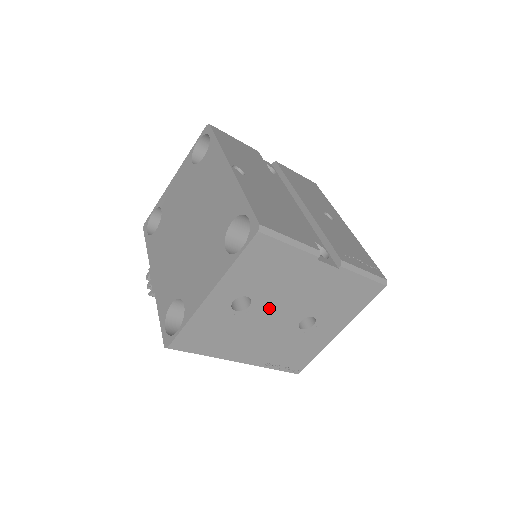
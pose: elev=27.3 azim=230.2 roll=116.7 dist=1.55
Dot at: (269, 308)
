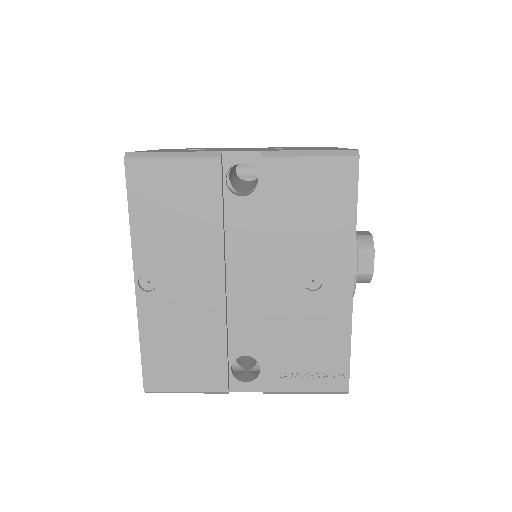
Dot at: occluded
